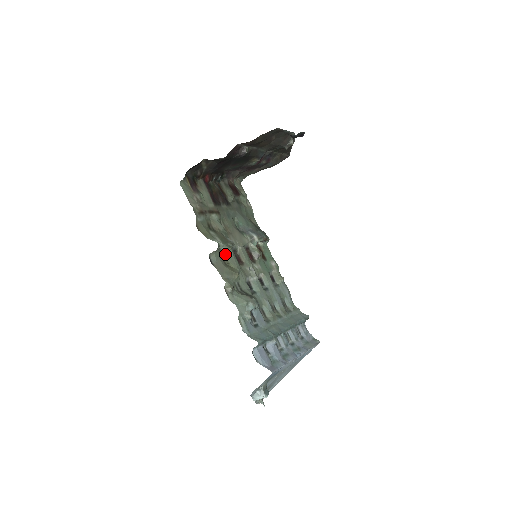
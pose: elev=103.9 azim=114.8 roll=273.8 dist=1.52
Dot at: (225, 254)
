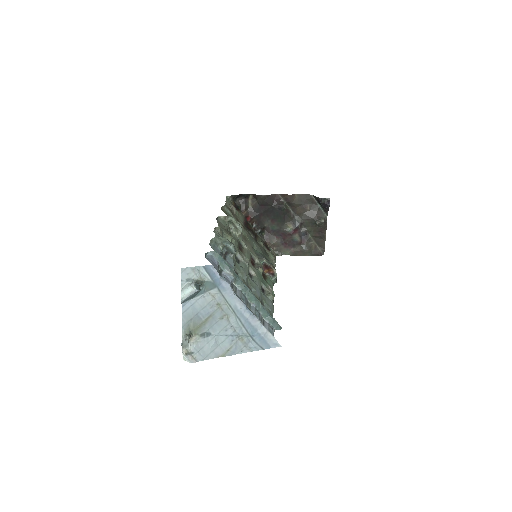
Dot at: (231, 233)
